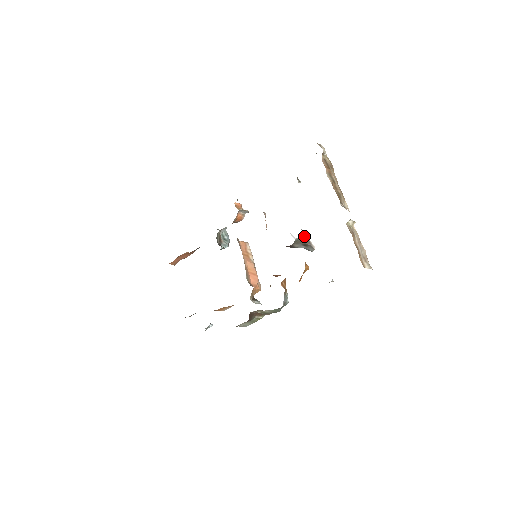
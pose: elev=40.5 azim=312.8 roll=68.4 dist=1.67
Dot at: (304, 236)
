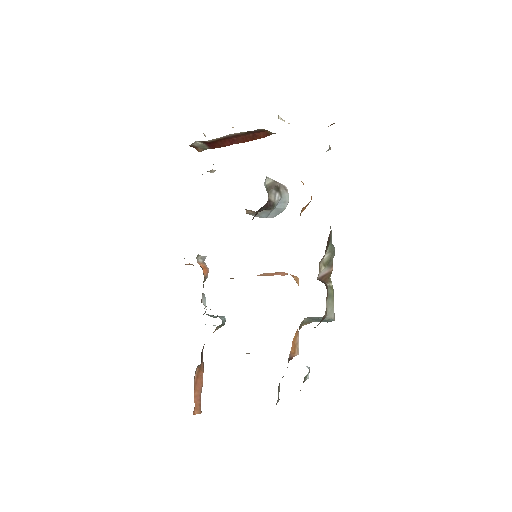
Dot at: (267, 178)
